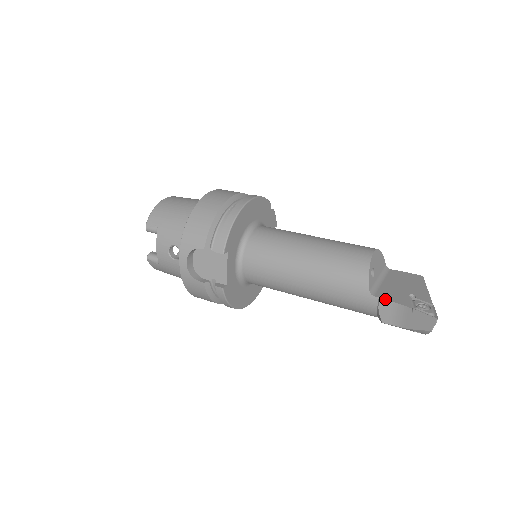
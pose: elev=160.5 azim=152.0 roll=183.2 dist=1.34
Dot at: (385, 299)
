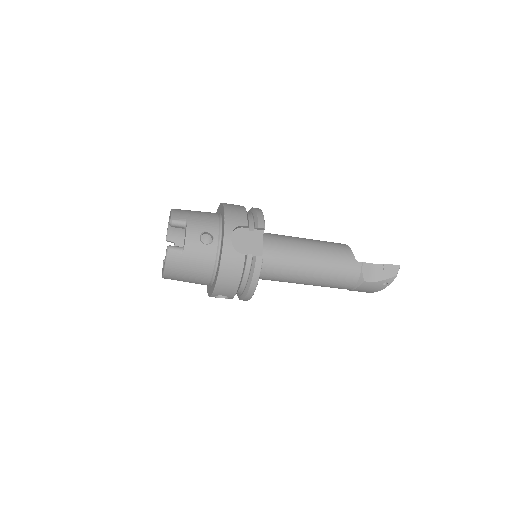
Dot at: occluded
